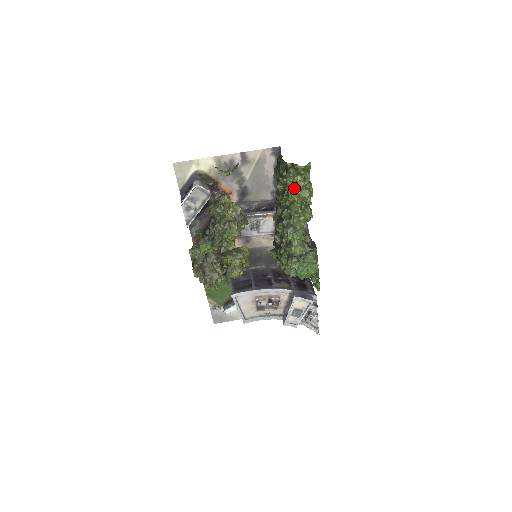
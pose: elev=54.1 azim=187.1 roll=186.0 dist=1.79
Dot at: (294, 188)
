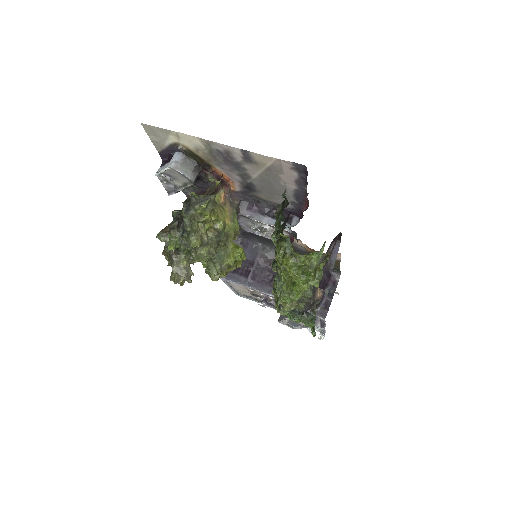
Dot at: occluded
